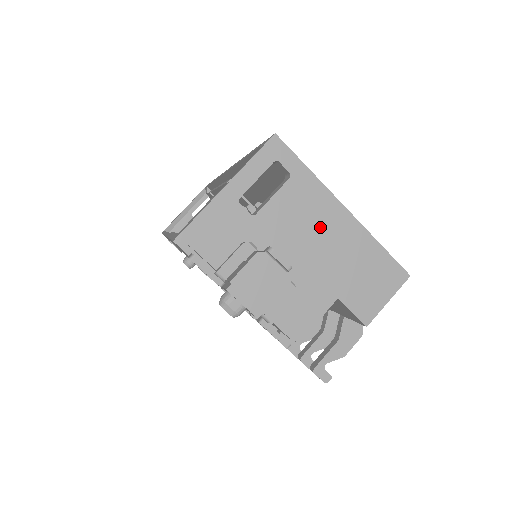
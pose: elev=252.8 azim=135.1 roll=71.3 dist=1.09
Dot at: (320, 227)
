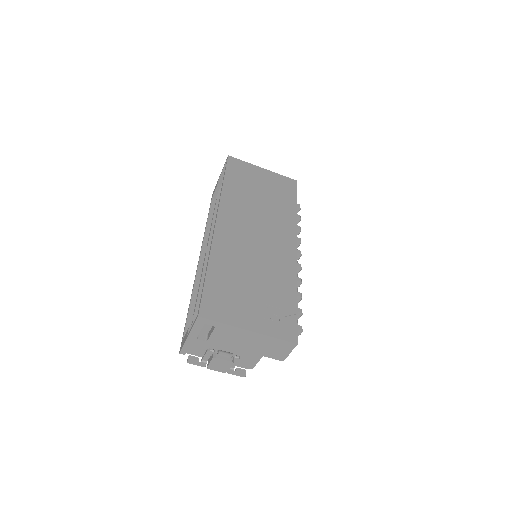
Dot at: (240, 338)
